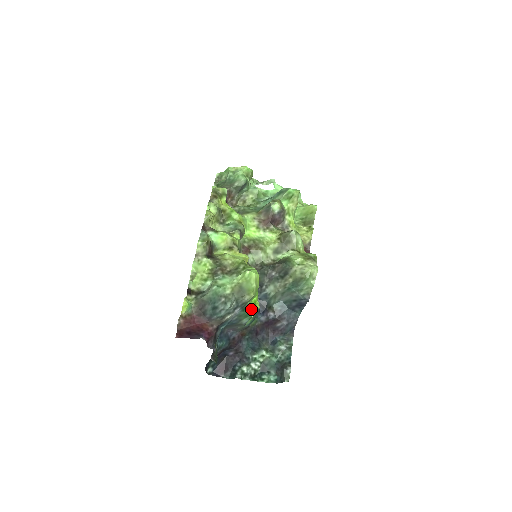
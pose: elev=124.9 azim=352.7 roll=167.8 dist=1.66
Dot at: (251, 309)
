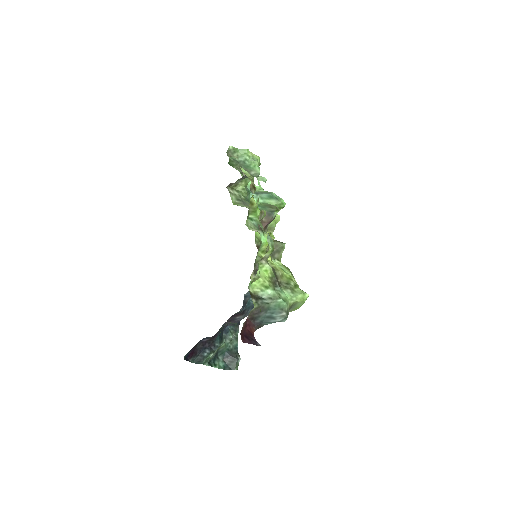
Dot at: occluded
